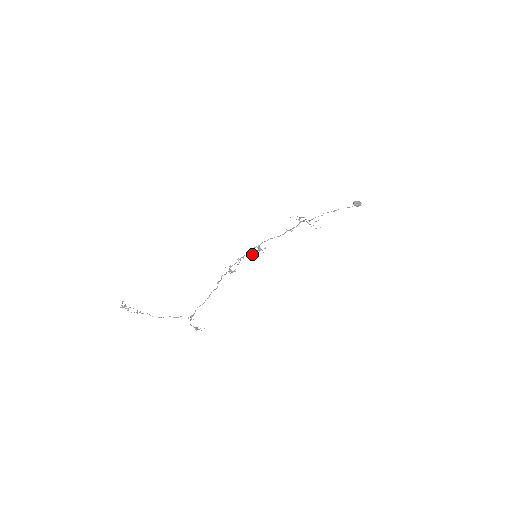
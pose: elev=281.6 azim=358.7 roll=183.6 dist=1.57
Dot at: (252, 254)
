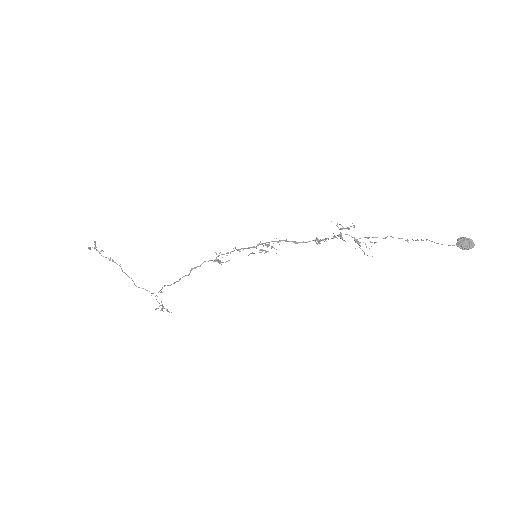
Dot at: occluded
